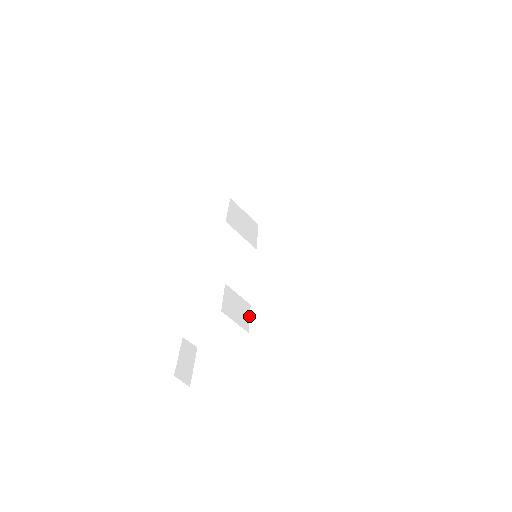
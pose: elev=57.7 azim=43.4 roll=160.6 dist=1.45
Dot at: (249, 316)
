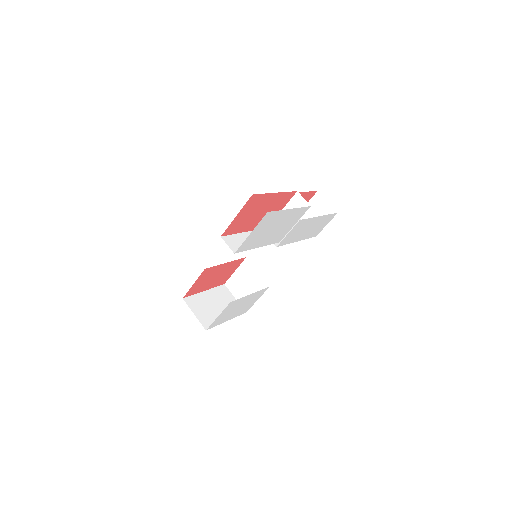
Dot at: (286, 235)
